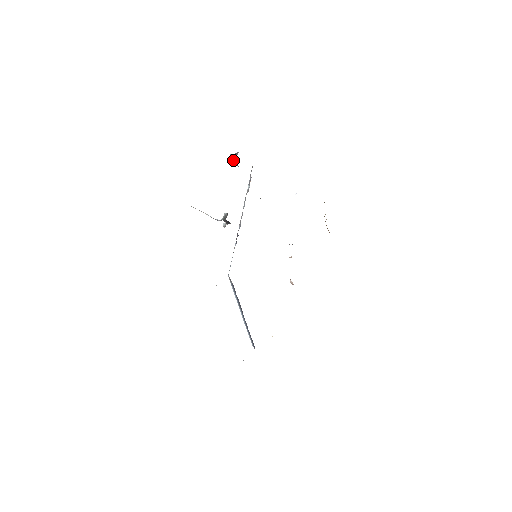
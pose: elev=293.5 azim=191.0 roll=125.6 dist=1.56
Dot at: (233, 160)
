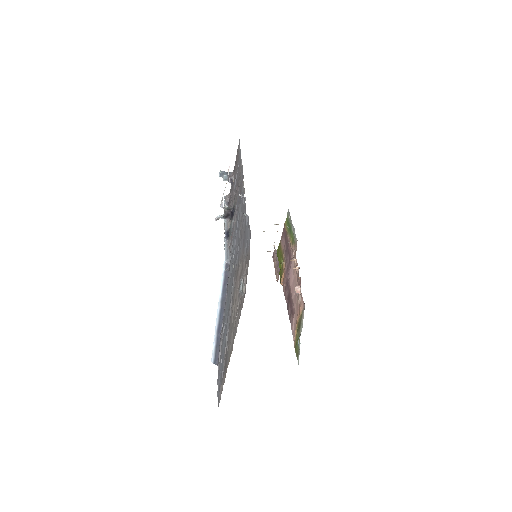
Dot at: (226, 175)
